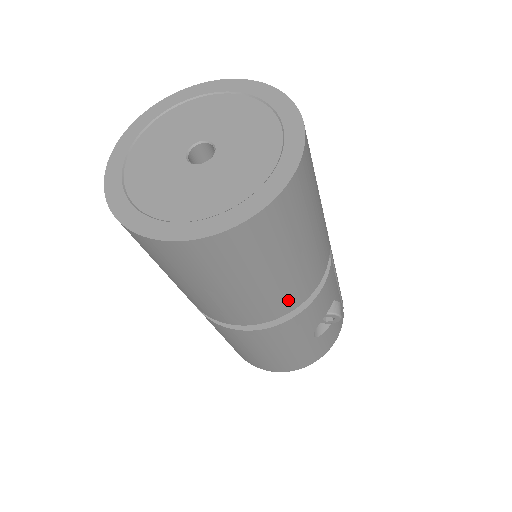
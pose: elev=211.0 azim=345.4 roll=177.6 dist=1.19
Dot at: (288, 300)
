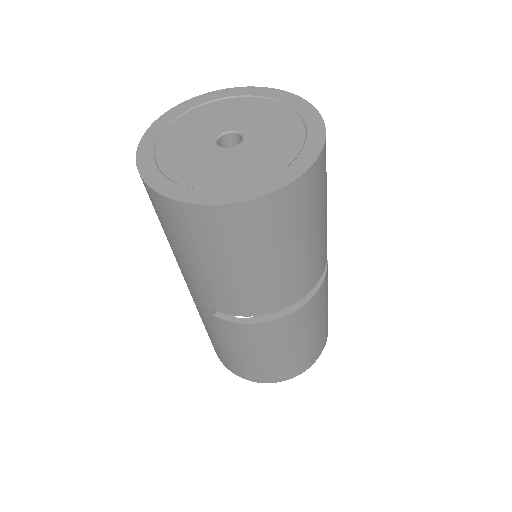
Dot at: occluded
